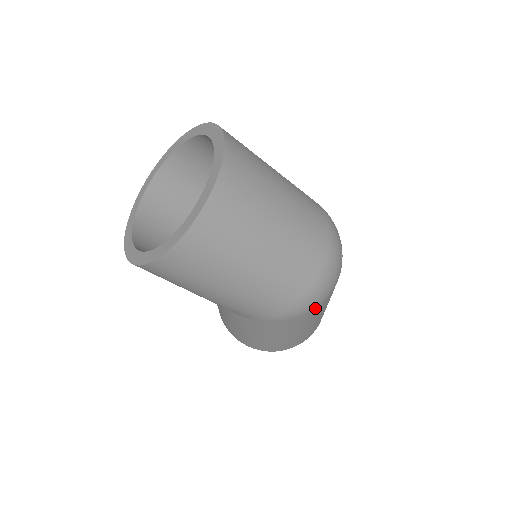
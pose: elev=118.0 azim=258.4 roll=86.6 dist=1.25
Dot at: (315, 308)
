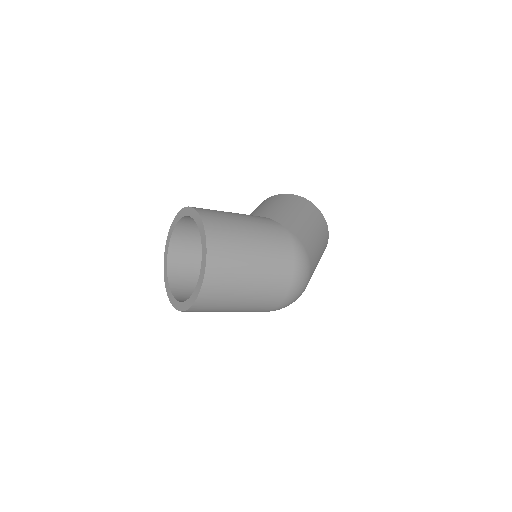
Dot at: occluded
